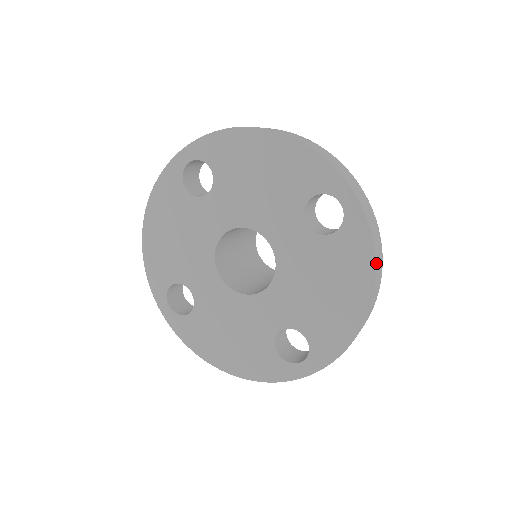
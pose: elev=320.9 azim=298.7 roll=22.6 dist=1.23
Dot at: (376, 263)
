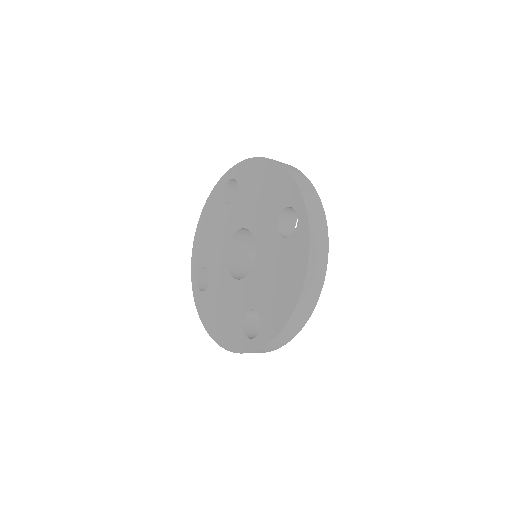
Dot at: (310, 263)
